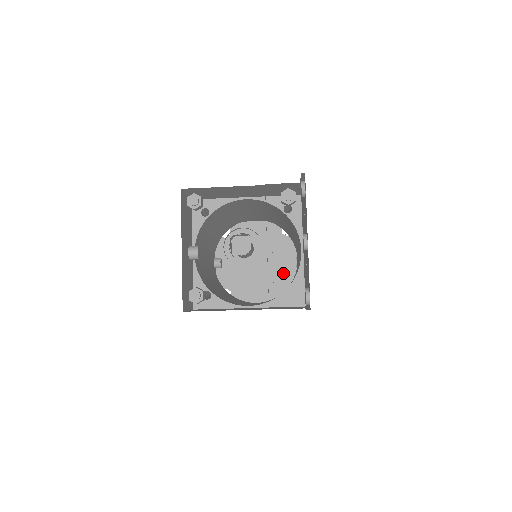
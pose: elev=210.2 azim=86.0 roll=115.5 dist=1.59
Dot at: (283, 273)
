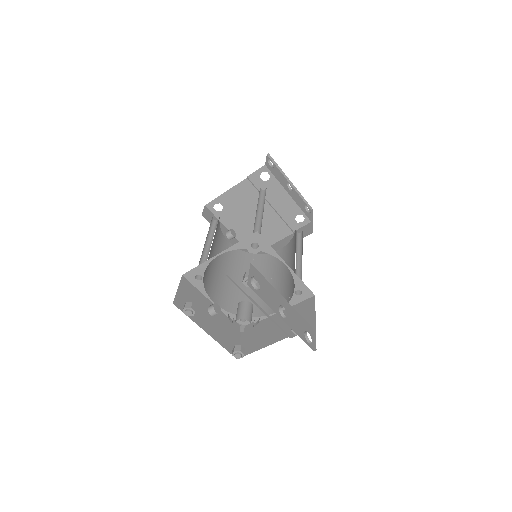
Dot at: (285, 208)
